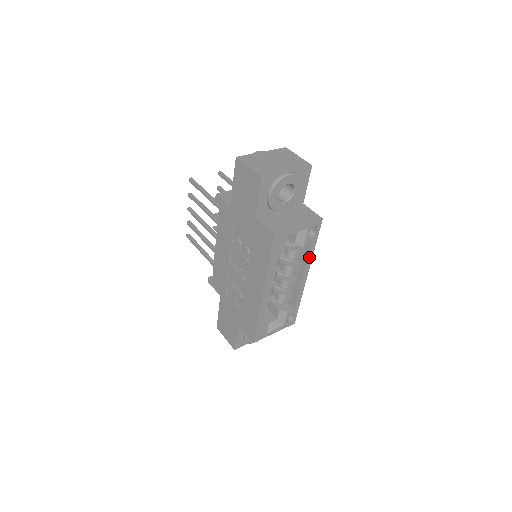
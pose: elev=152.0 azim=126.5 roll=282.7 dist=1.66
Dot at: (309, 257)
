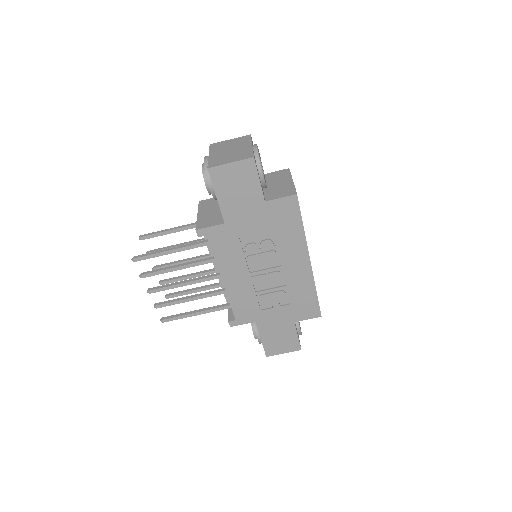
Dot at: occluded
